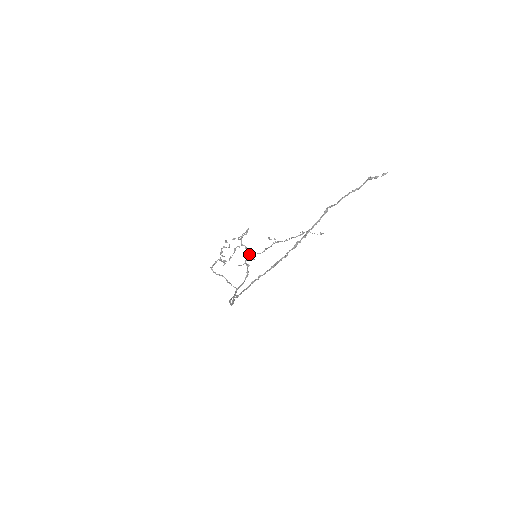
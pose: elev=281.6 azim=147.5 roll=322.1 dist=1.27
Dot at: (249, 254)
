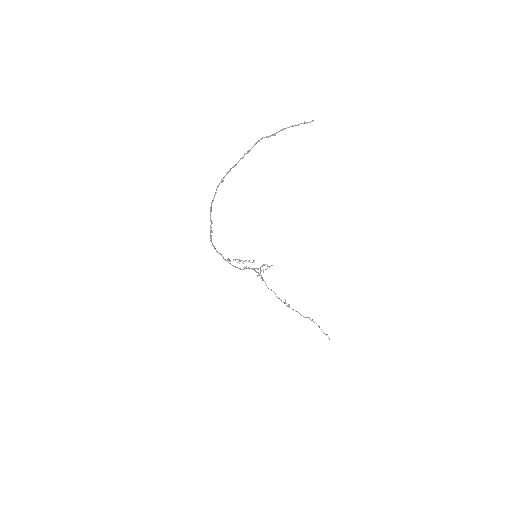
Dot at: (259, 275)
